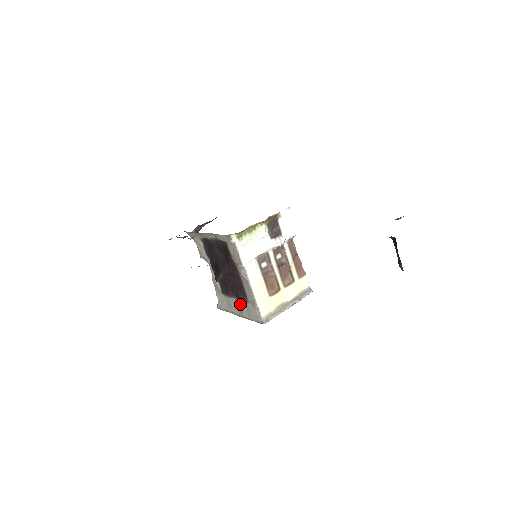
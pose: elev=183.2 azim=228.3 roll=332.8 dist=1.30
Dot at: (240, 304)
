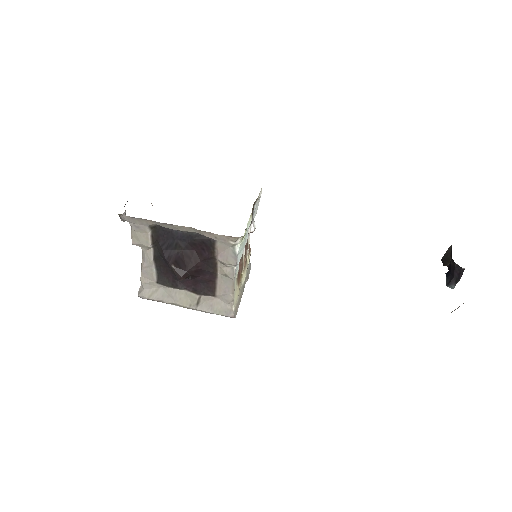
Dot at: (197, 298)
